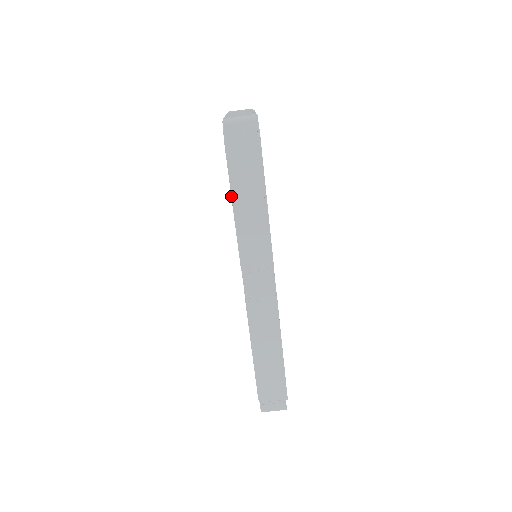
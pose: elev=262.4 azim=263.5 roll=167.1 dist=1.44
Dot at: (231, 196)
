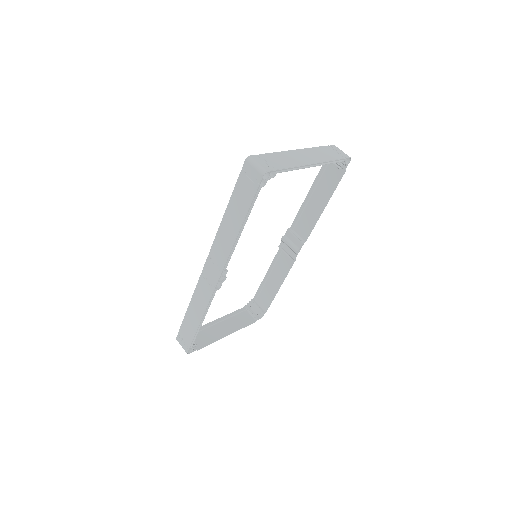
Dot at: (228, 207)
